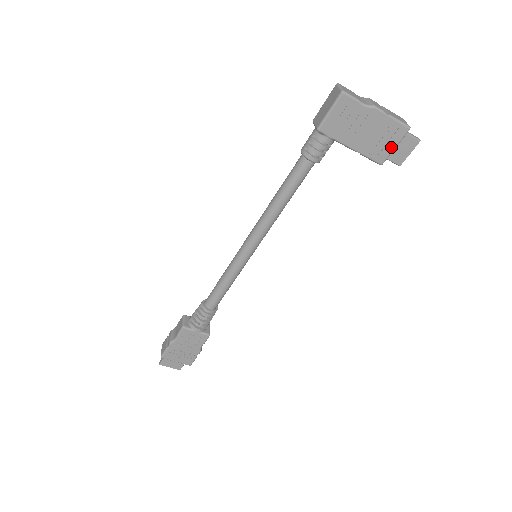
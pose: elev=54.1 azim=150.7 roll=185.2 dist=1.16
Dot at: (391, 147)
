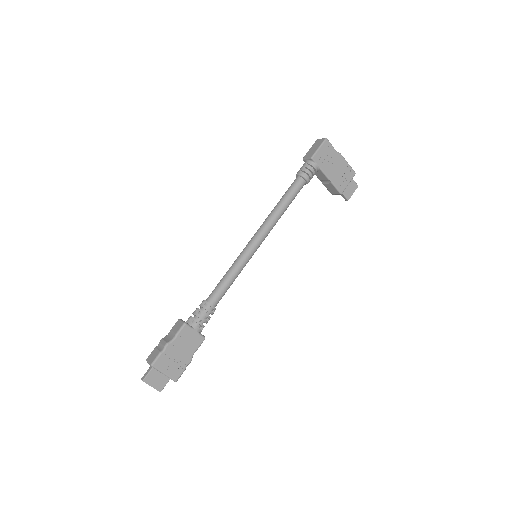
Dot at: (347, 183)
